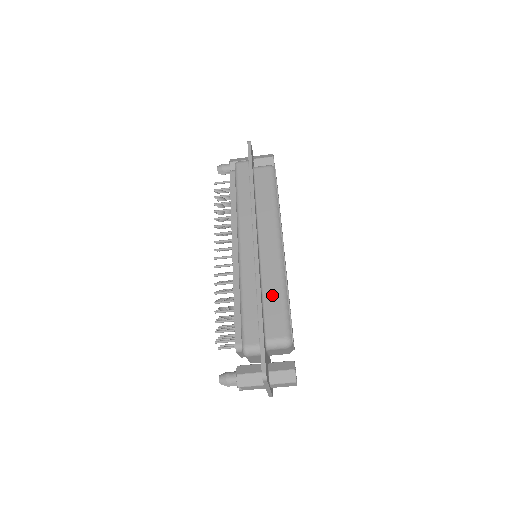
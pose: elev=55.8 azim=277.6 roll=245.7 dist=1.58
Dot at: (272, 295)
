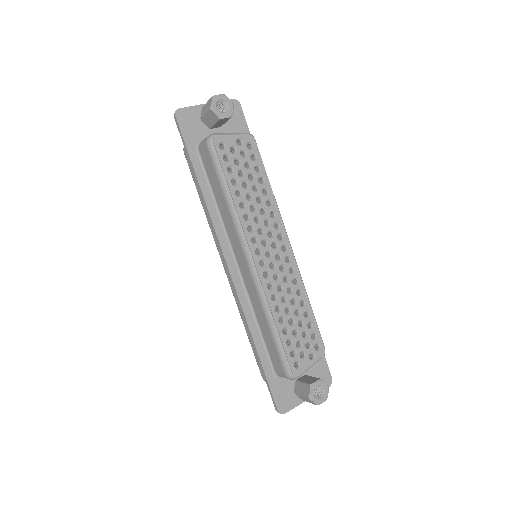
Dot at: (264, 328)
